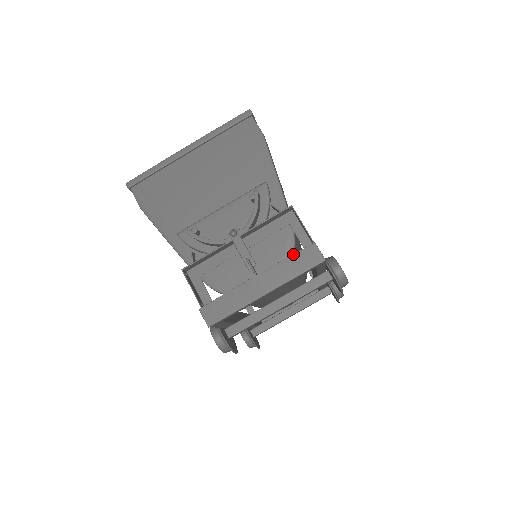
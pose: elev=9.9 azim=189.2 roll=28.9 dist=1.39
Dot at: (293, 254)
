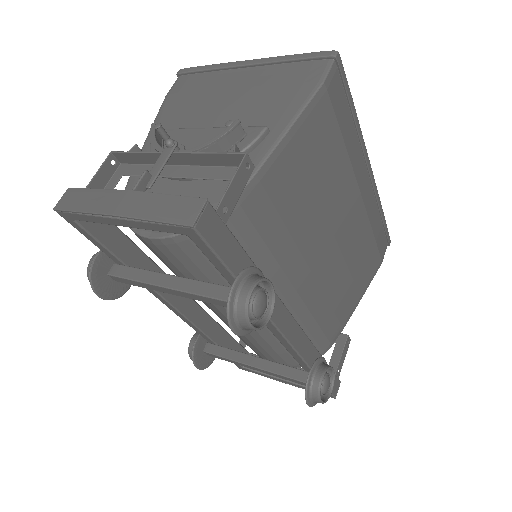
Dot at: occluded
